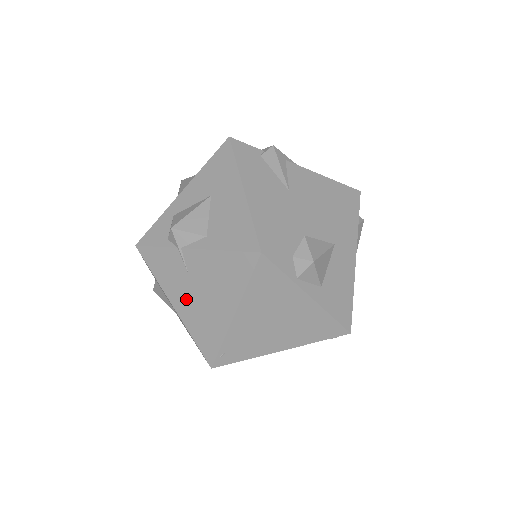
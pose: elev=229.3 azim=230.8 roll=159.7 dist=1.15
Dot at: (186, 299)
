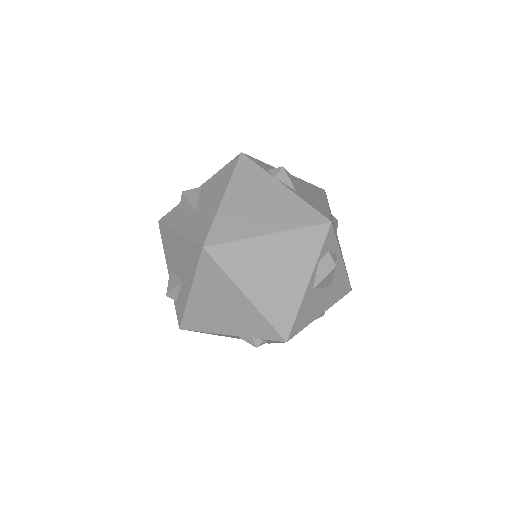
Dot at: (241, 200)
